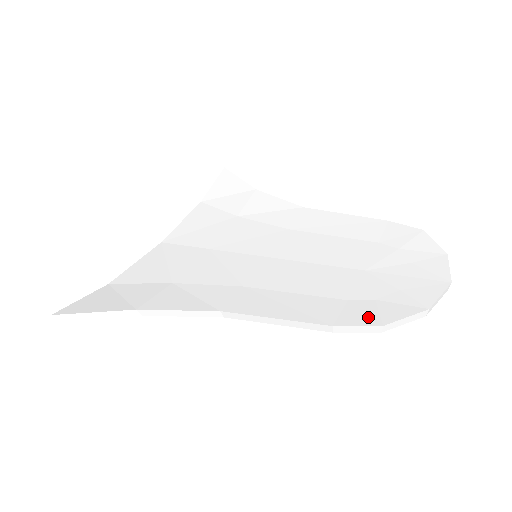
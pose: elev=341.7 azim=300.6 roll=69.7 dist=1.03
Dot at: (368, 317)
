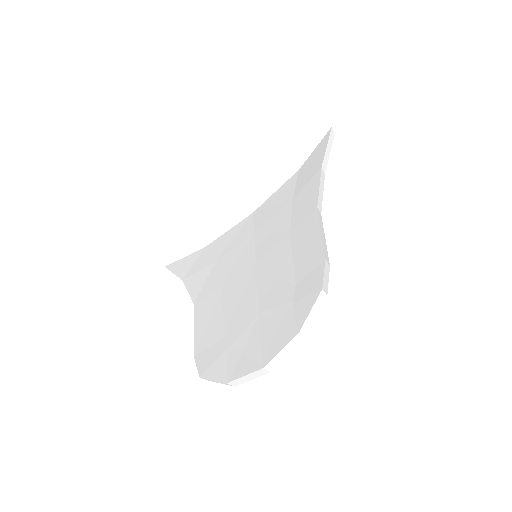
Dot at: (206, 363)
